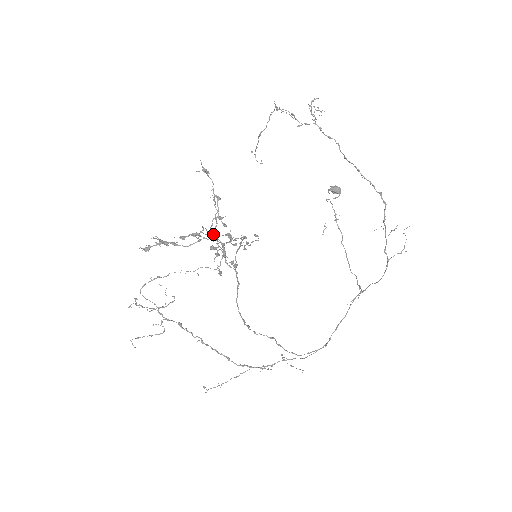
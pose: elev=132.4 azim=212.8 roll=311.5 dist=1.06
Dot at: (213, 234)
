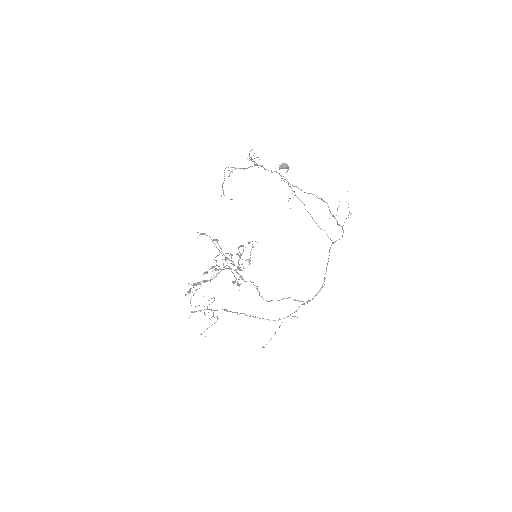
Dot at: occluded
